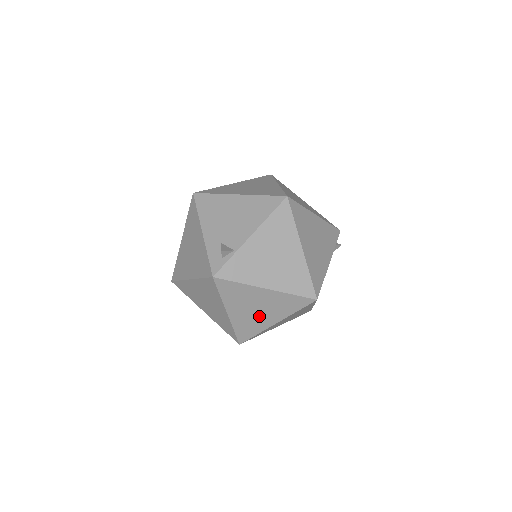
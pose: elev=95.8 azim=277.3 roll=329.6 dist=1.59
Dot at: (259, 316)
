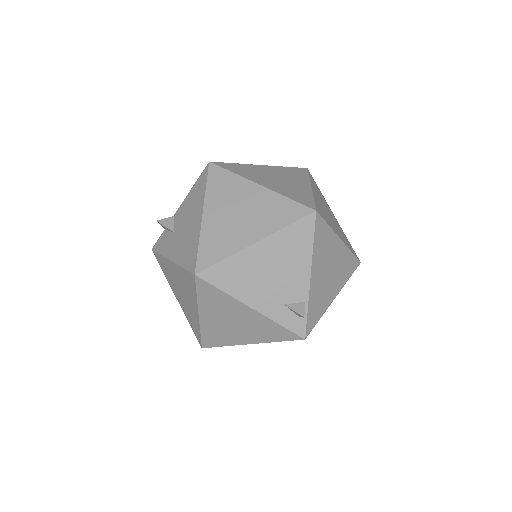
Dot at: occluded
